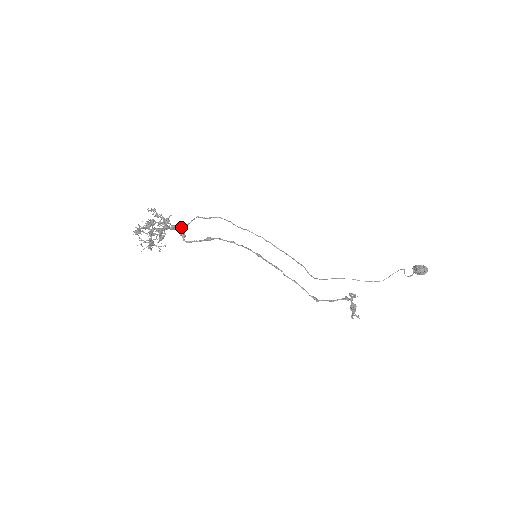
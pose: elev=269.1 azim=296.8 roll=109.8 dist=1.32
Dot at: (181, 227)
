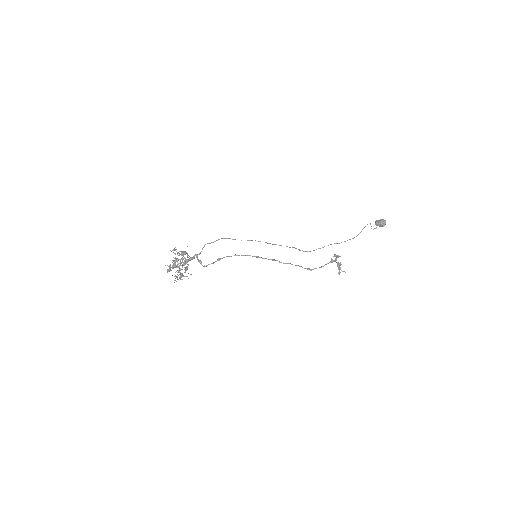
Dot at: (197, 256)
